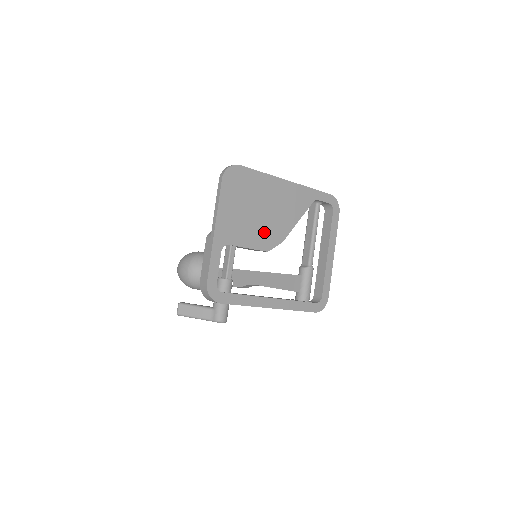
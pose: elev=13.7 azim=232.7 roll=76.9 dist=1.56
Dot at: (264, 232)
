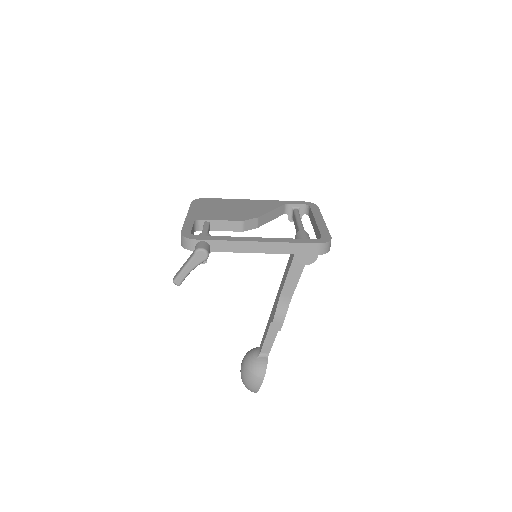
Dot at: (236, 215)
